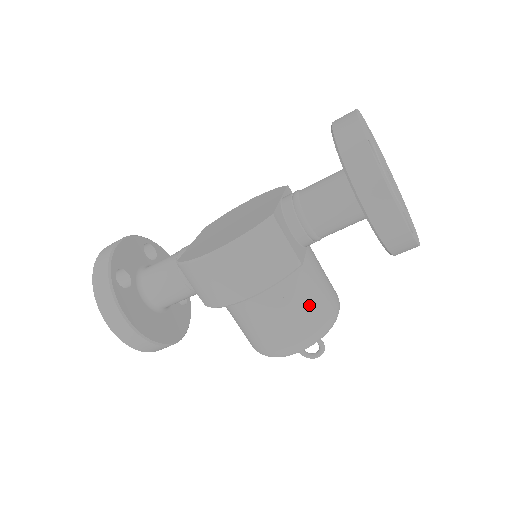
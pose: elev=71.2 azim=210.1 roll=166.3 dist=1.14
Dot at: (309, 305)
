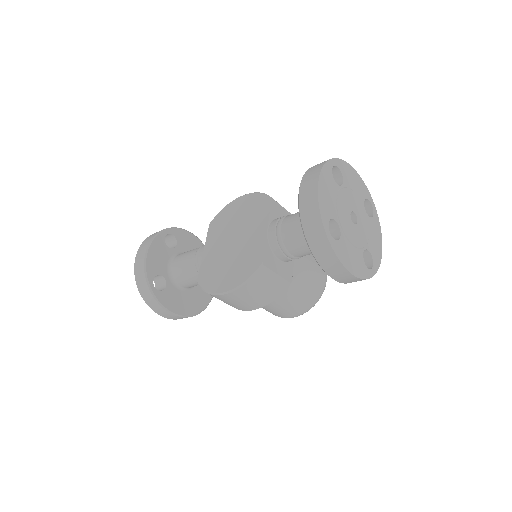
Dot at: (302, 294)
